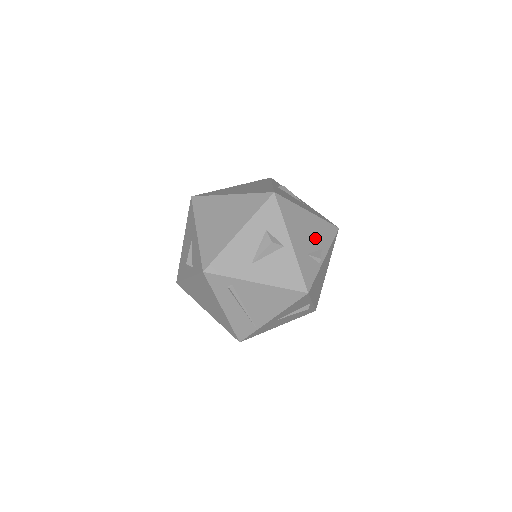
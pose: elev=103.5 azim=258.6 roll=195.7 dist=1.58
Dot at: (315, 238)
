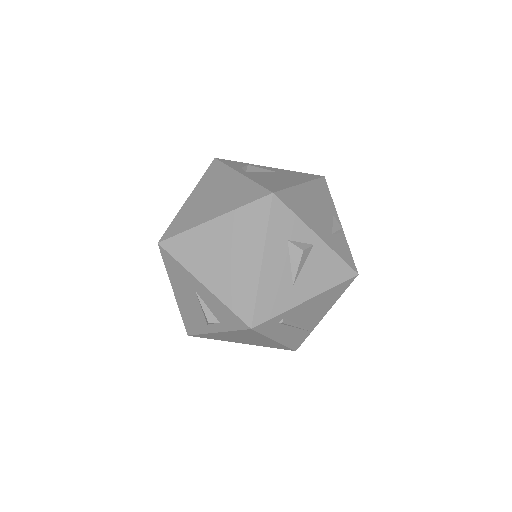
Dot at: (323, 209)
